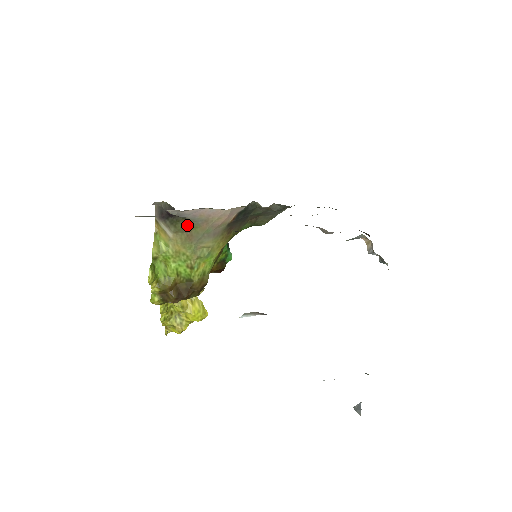
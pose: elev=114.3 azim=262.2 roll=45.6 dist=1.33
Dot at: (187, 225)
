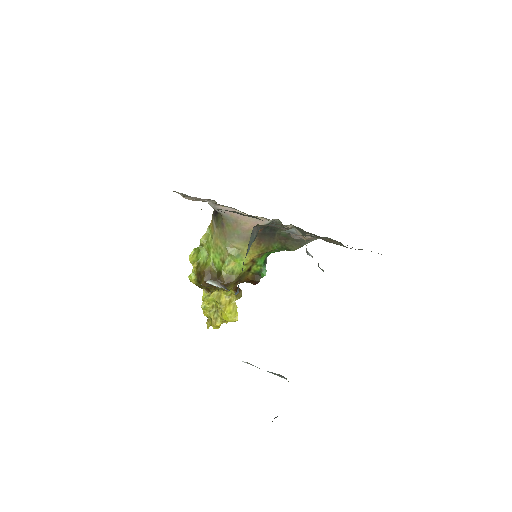
Dot at: (223, 221)
